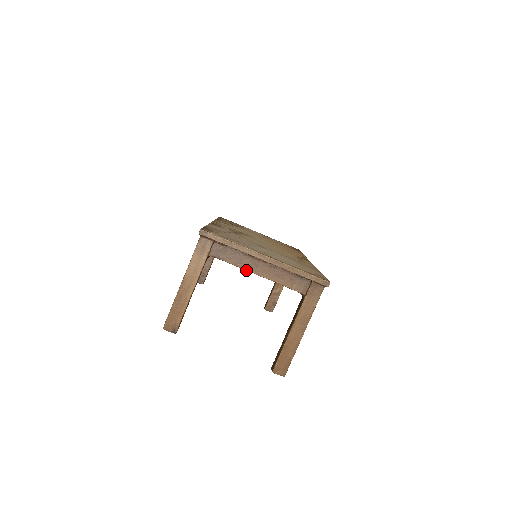
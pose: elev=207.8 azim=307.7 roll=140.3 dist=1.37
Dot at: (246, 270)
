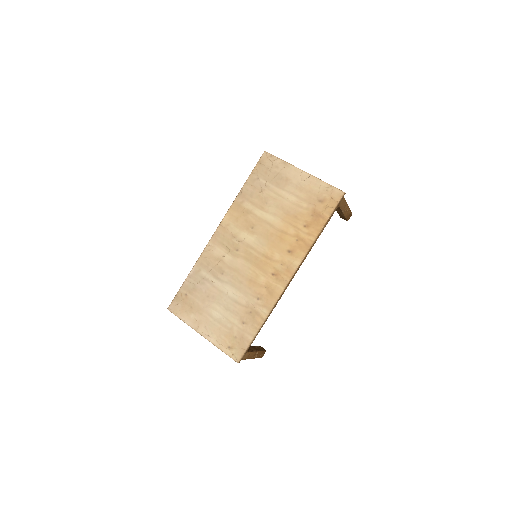
Dot at: occluded
